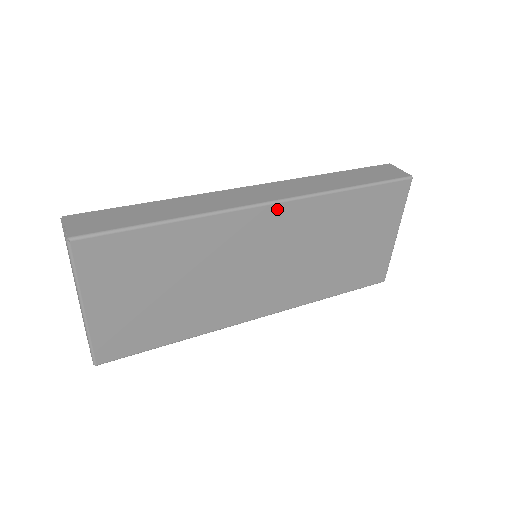
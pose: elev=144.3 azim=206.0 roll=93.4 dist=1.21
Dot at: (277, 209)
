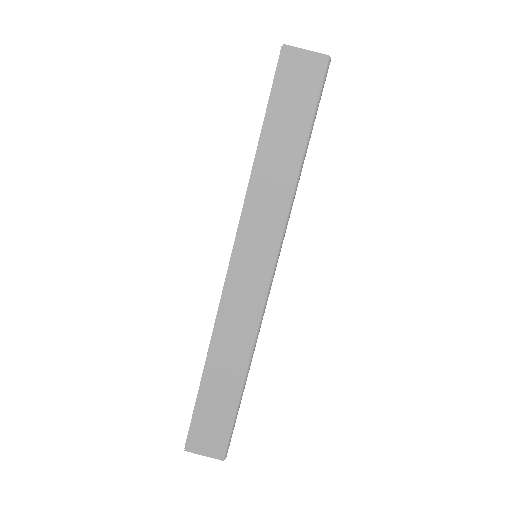
Dot at: (276, 265)
